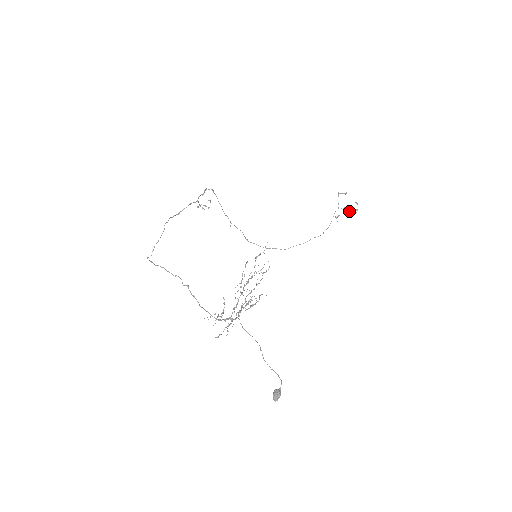
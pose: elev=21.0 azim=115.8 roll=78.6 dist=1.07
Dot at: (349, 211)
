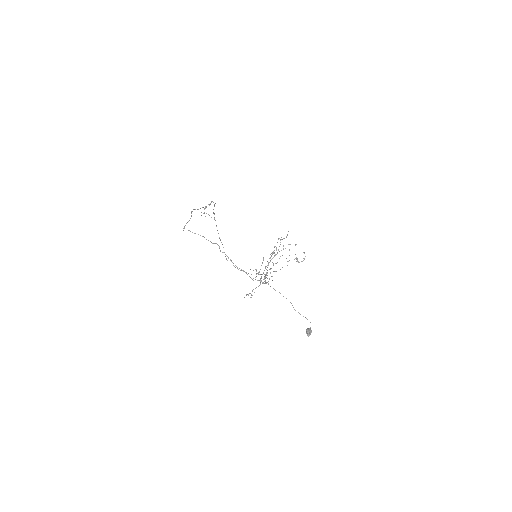
Dot at: (297, 259)
